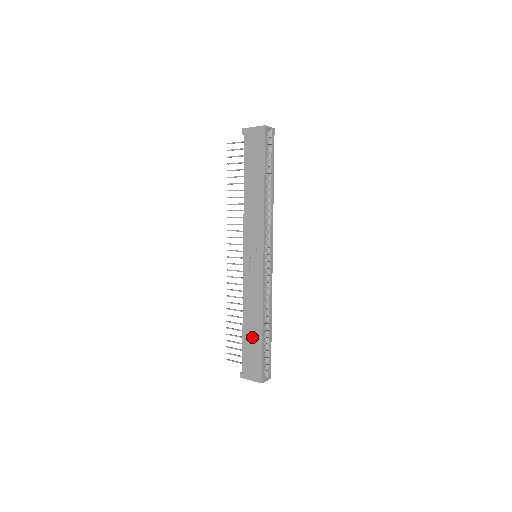
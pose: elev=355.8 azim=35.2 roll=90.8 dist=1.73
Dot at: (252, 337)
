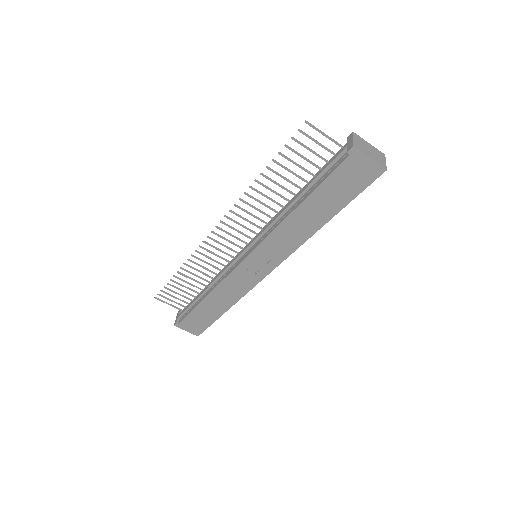
Dot at: (209, 311)
